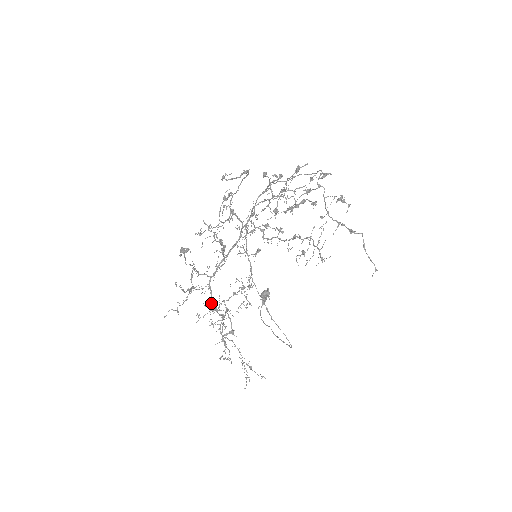
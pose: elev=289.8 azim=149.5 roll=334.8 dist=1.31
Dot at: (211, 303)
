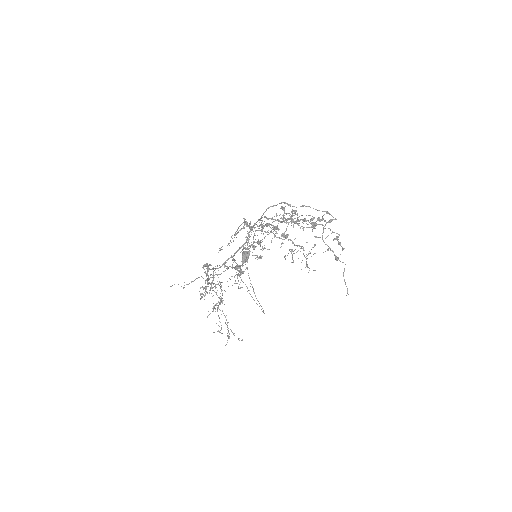
Dot at: (211, 284)
